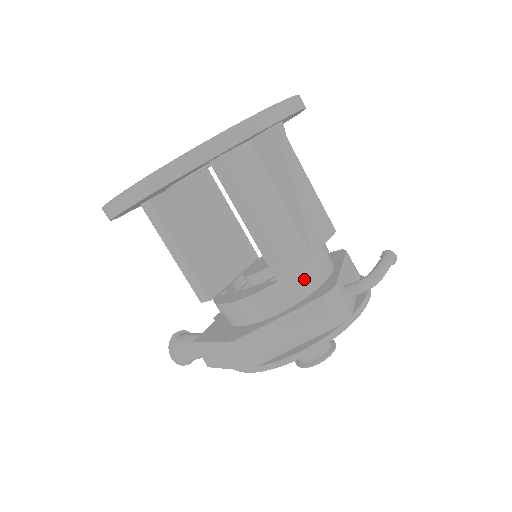
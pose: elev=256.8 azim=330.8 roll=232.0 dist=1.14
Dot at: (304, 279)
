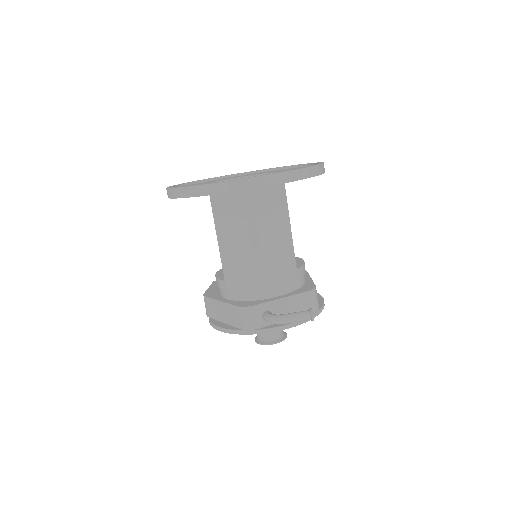
Dot at: (243, 290)
